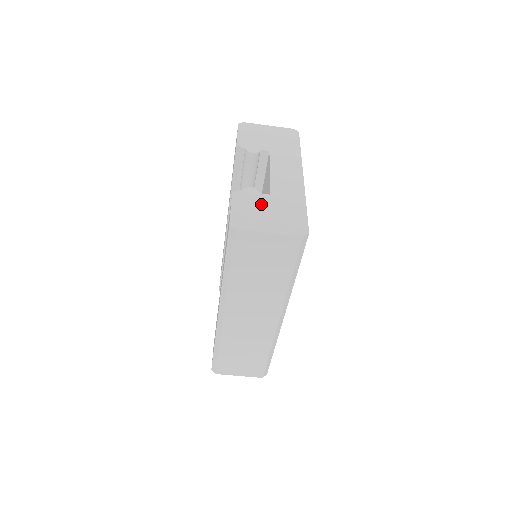
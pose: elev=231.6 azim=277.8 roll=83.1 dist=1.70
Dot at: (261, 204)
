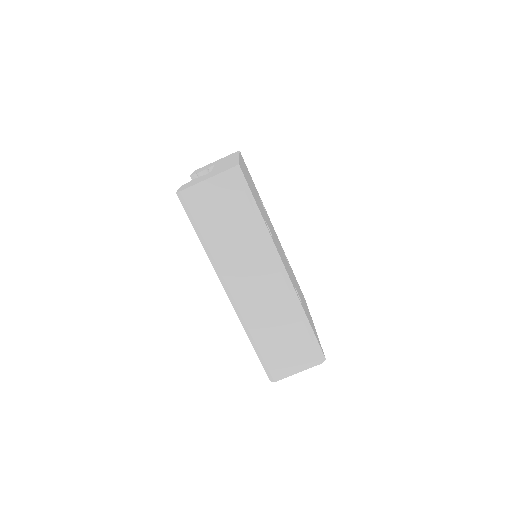
Dot at: occluded
